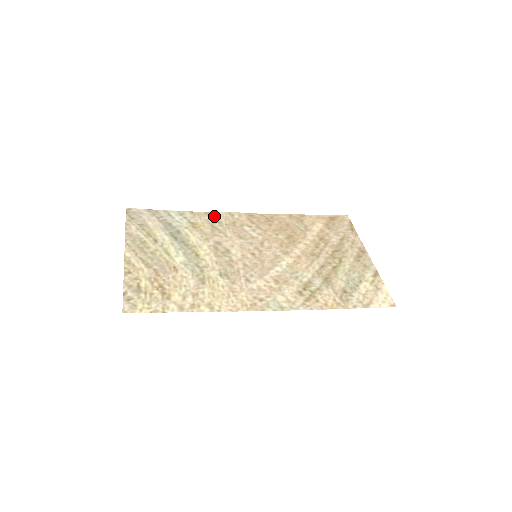
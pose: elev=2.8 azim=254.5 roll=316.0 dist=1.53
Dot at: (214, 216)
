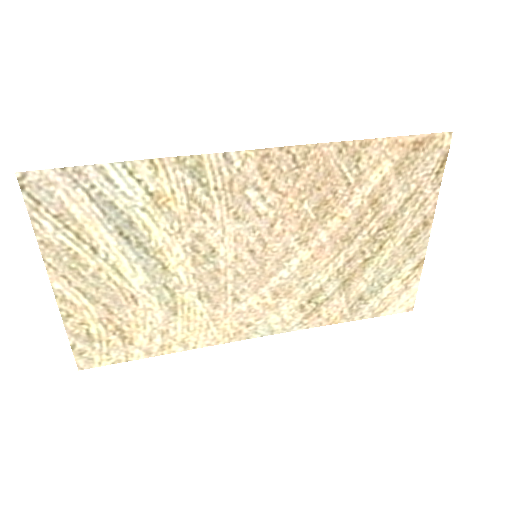
Dot at: (194, 169)
